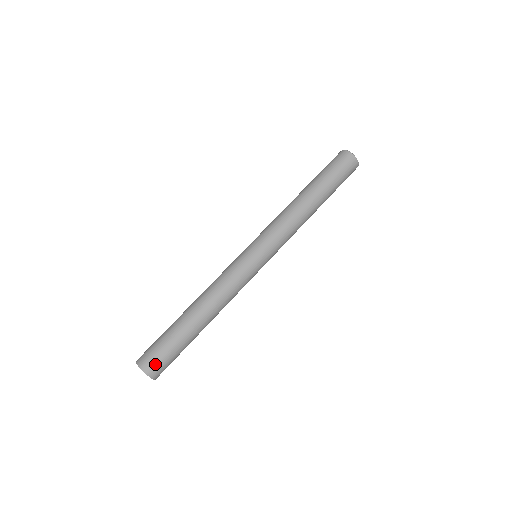
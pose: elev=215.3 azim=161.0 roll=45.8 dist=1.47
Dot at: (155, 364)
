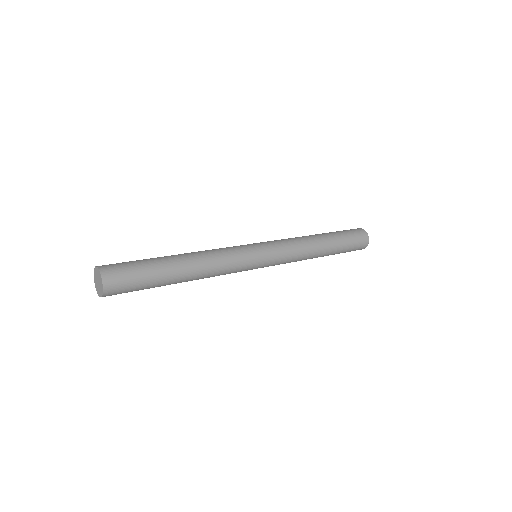
Dot at: (118, 282)
